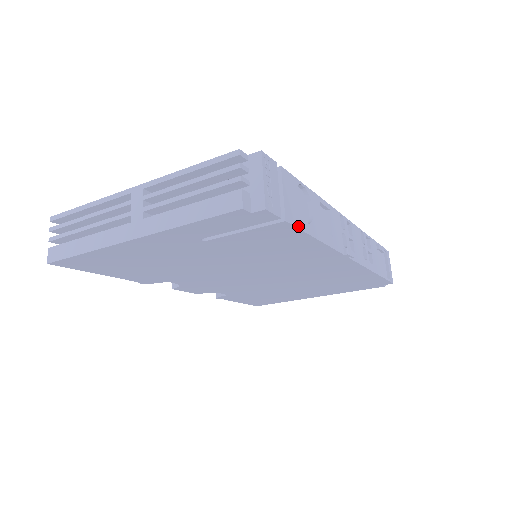
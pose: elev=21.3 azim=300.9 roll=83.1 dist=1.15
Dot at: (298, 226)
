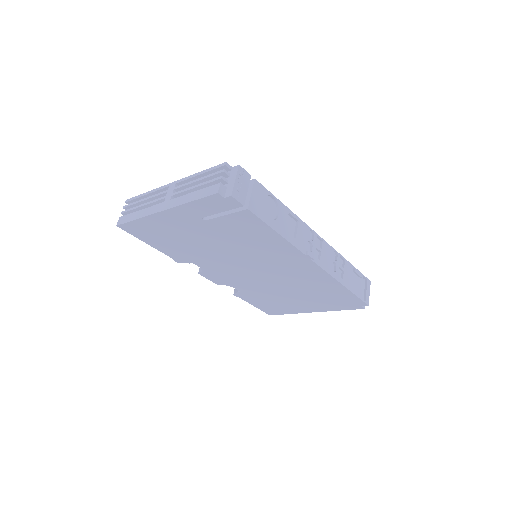
Dot at: (259, 217)
